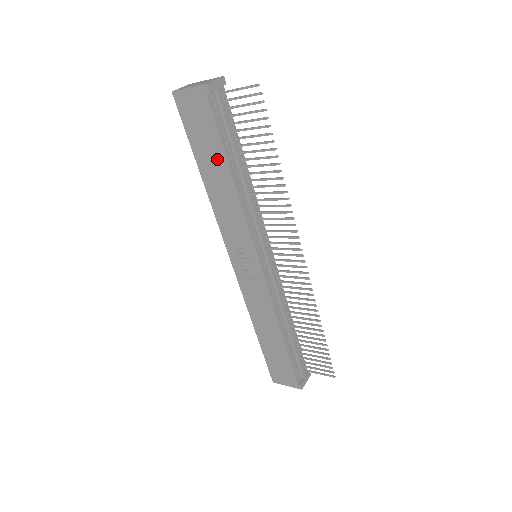
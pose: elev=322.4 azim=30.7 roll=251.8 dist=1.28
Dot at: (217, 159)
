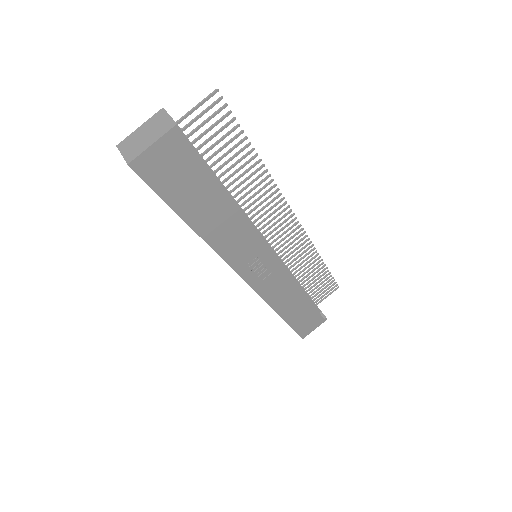
Dot at: (208, 196)
